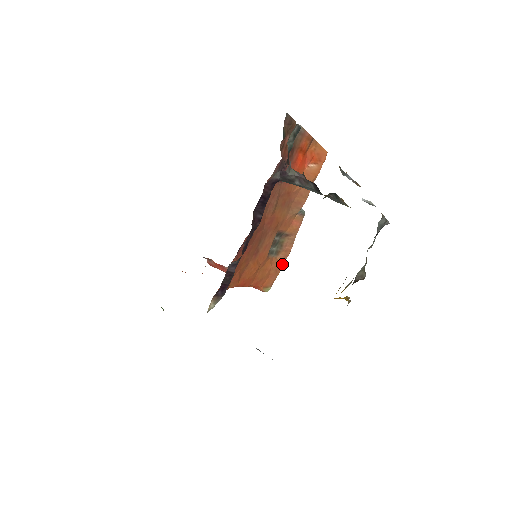
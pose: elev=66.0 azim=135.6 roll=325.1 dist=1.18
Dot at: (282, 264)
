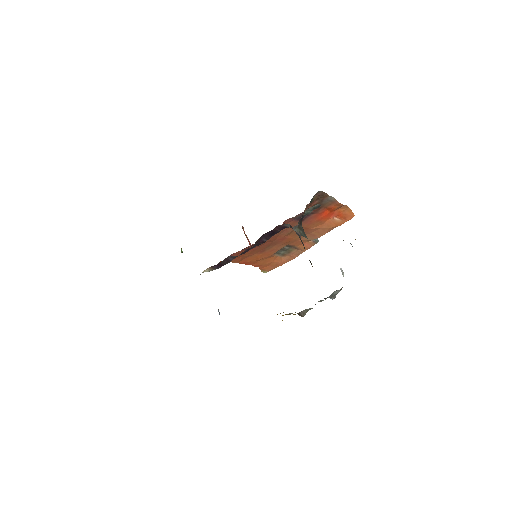
Dot at: (284, 263)
